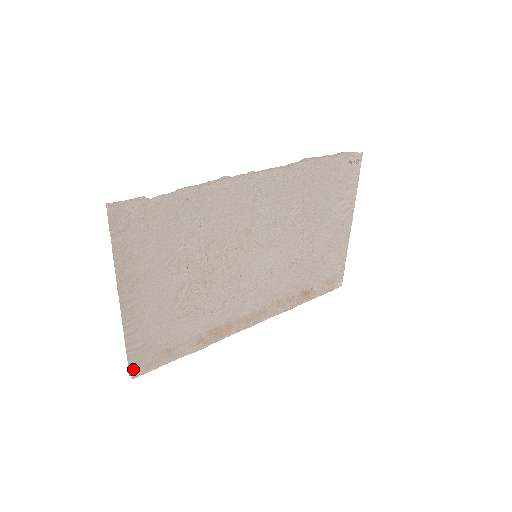
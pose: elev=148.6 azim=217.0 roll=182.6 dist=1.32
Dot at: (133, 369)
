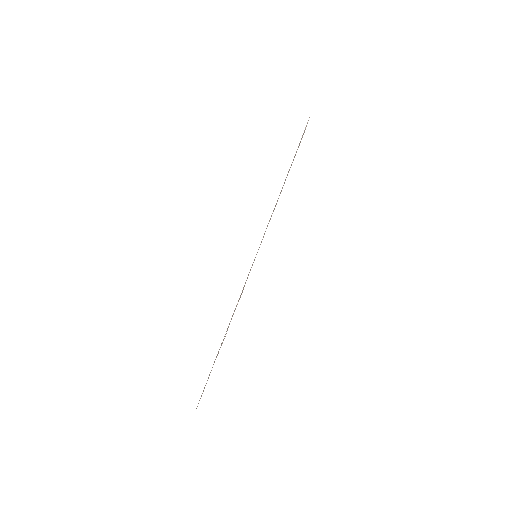
Dot at: (221, 343)
